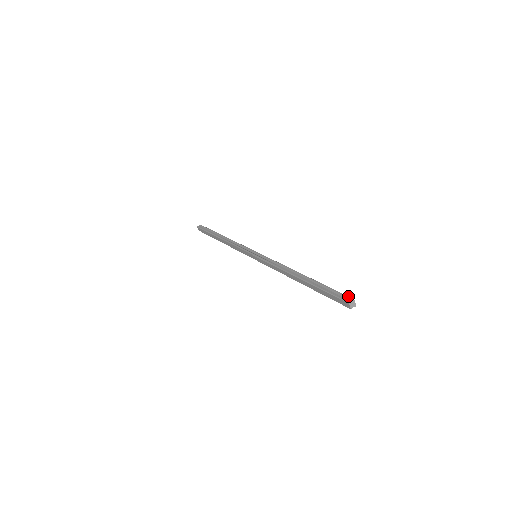
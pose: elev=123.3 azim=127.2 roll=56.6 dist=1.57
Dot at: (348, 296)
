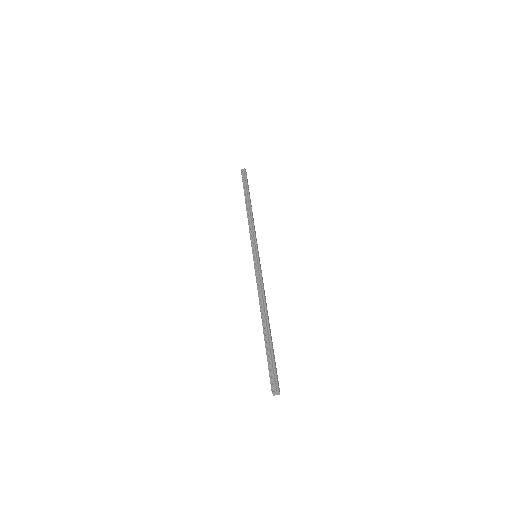
Dot at: (277, 382)
